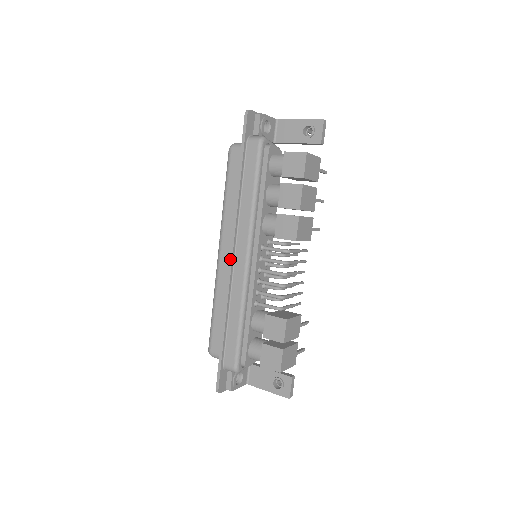
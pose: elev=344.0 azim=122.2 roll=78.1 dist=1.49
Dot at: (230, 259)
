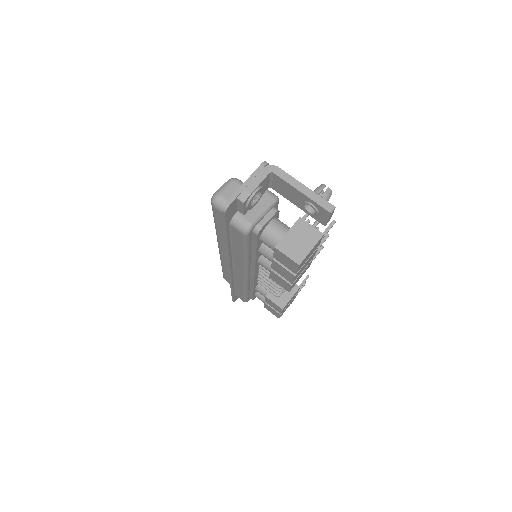
Dot at: (229, 271)
